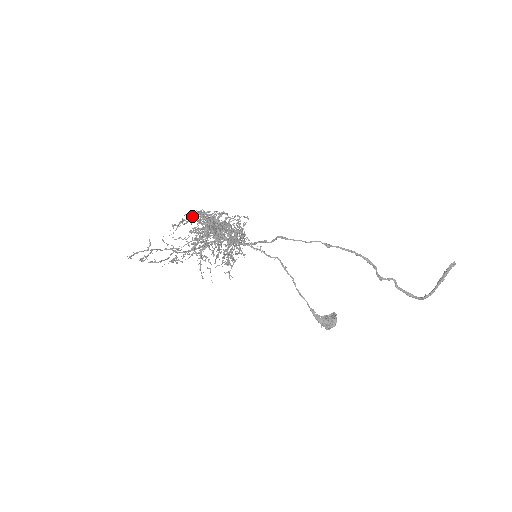
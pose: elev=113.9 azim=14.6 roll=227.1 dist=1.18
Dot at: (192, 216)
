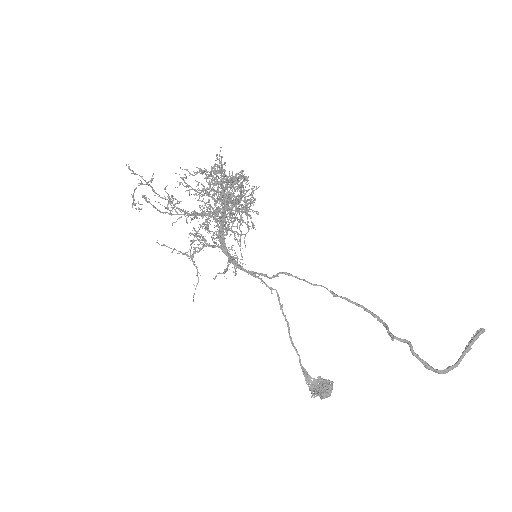
Dot at: (205, 169)
